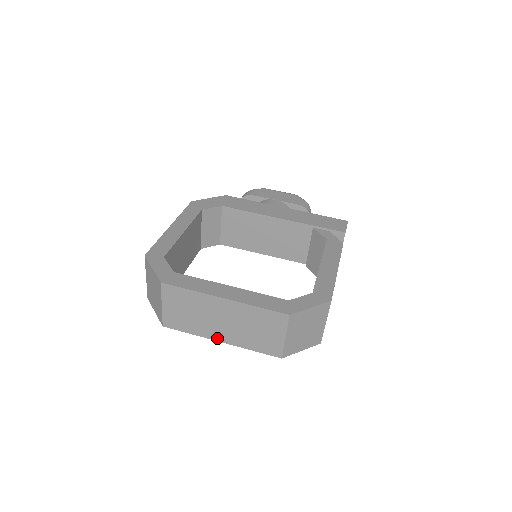
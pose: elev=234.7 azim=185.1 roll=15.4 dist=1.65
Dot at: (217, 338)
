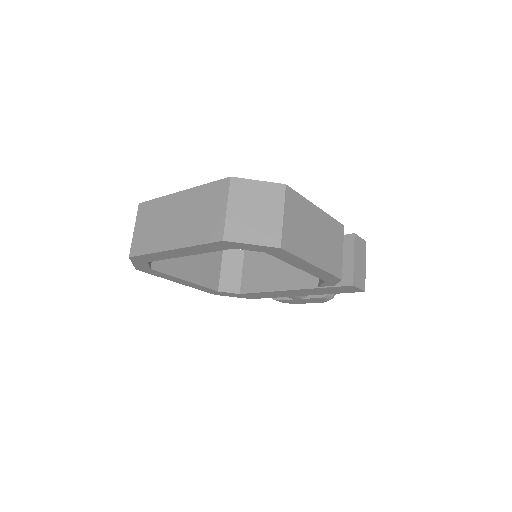
Dot at: (169, 246)
